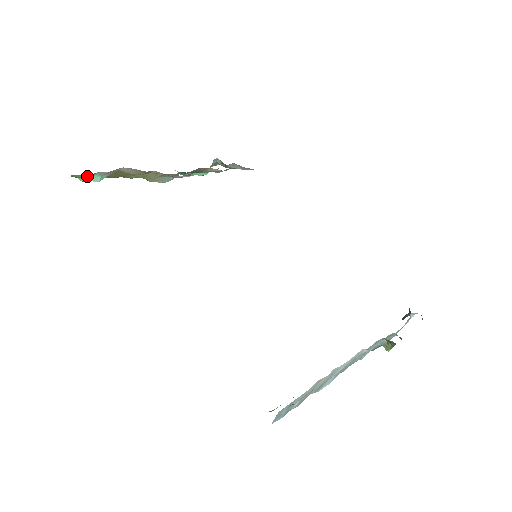
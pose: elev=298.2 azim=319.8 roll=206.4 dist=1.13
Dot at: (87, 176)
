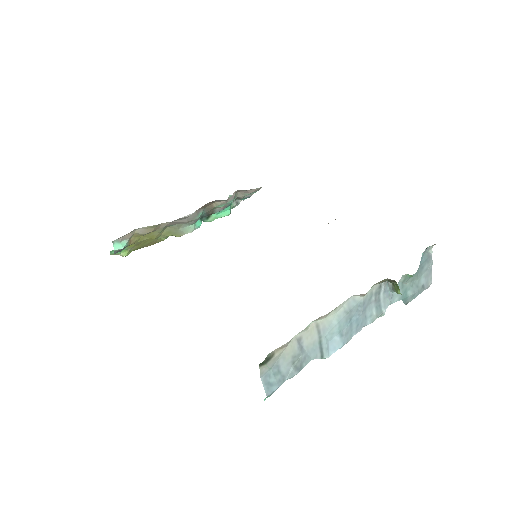
Dot at: (124, 250)
